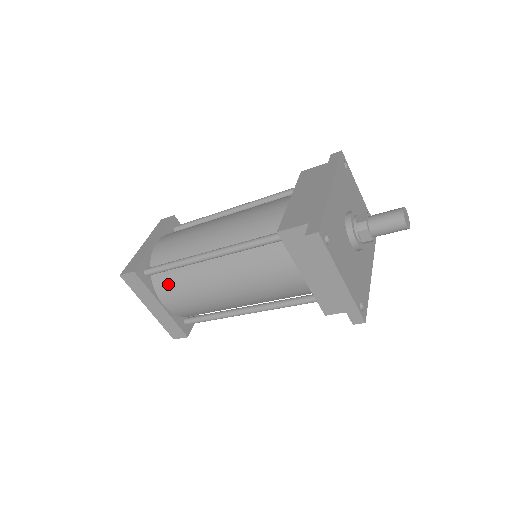
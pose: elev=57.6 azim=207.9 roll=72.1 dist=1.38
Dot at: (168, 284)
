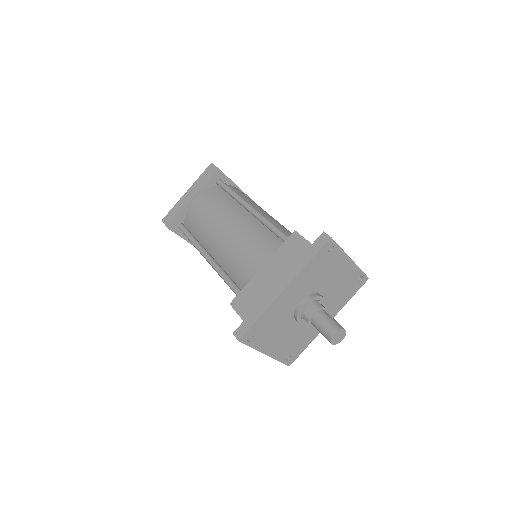
Dot at: occluded
